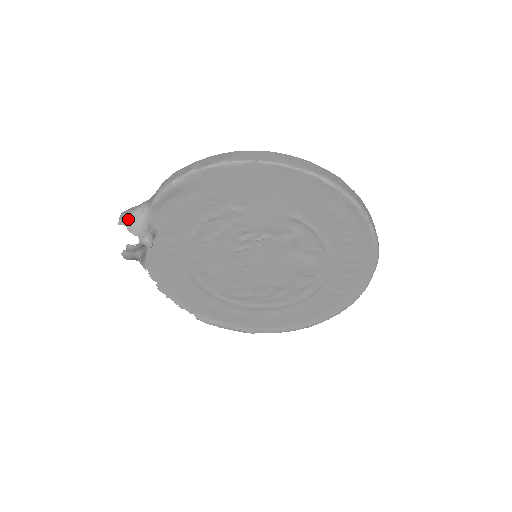
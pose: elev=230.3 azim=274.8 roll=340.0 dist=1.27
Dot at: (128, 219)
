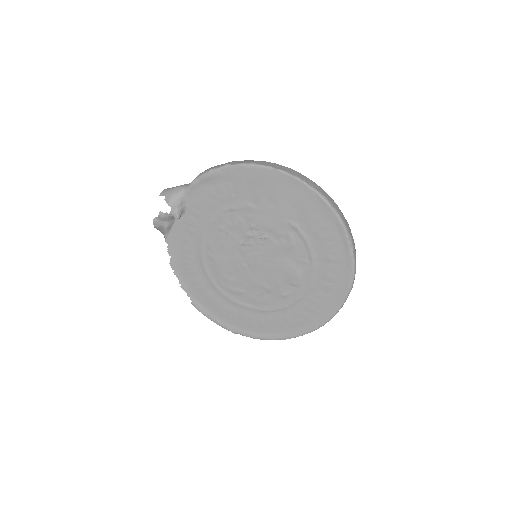
Dot at: (168, 192)
